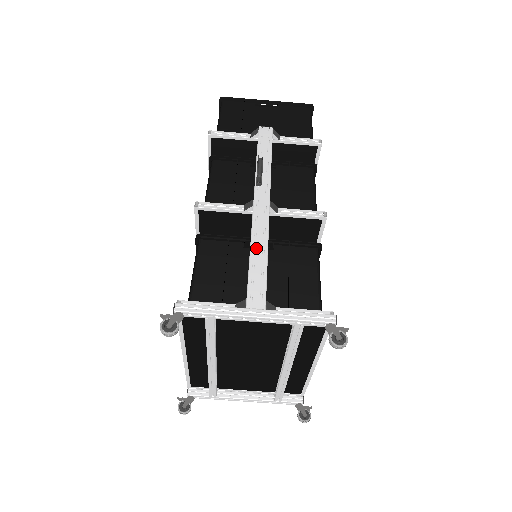
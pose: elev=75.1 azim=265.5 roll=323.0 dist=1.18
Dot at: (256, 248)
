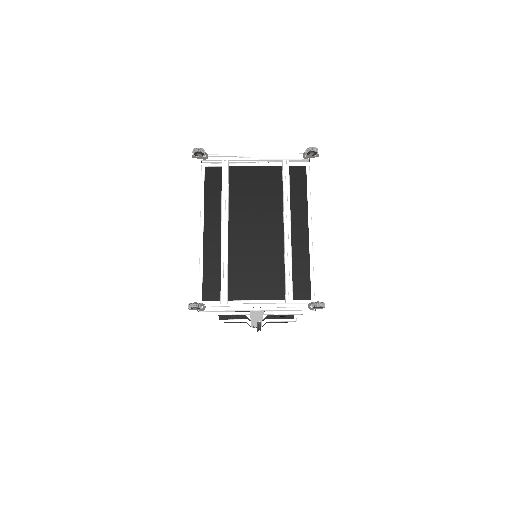
Dot at: occluded
